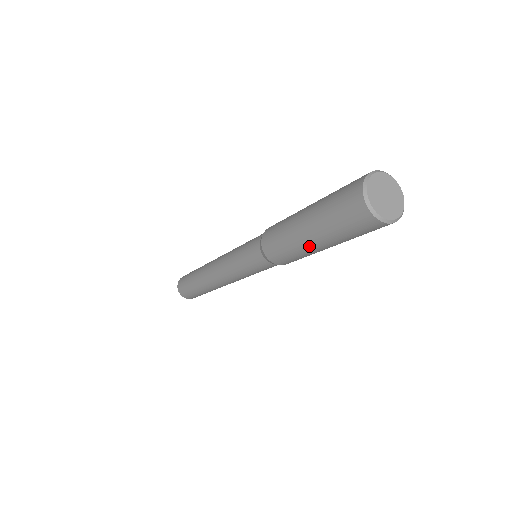
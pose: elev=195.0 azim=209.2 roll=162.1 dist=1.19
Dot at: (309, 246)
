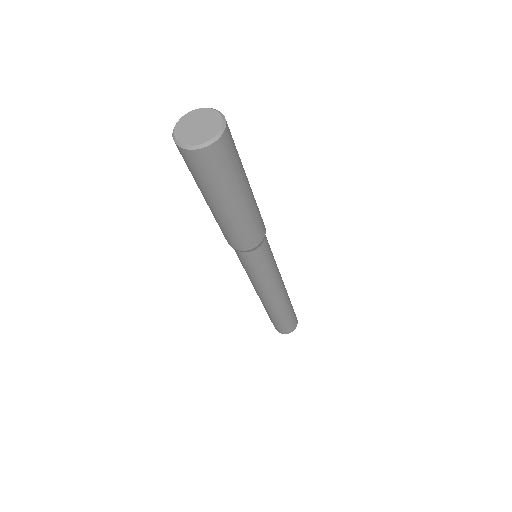
Dot at: occluded
